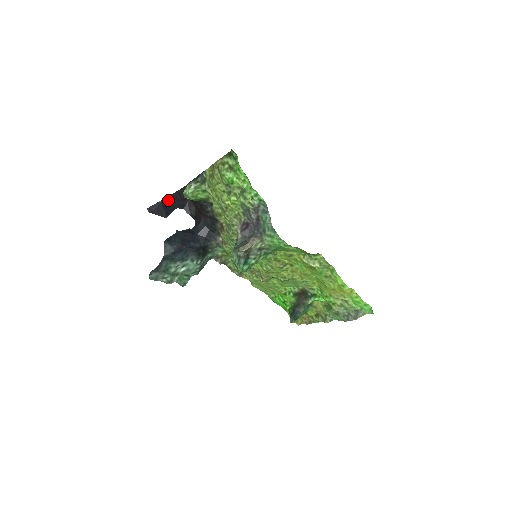
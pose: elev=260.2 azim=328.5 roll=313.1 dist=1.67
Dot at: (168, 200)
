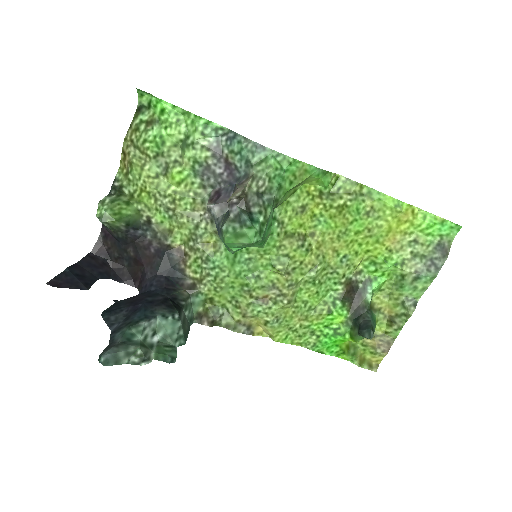
Dot at: (78, 268)
